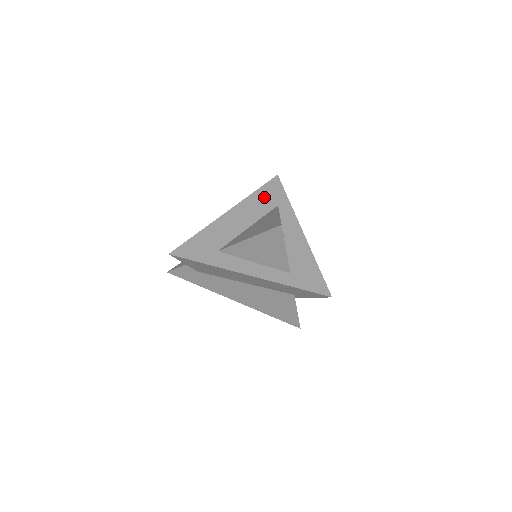
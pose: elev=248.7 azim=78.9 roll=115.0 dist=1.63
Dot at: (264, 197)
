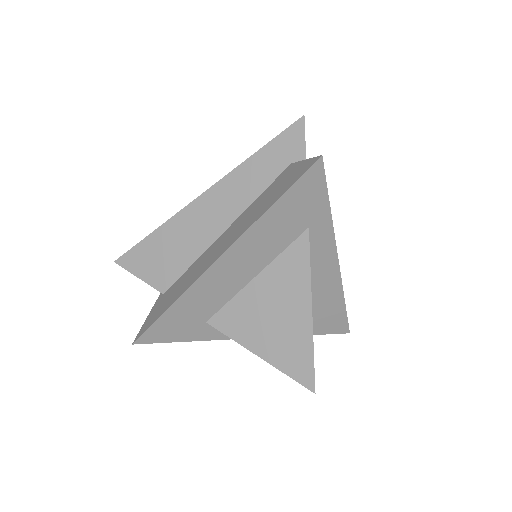
Dot at: (286, 217)
